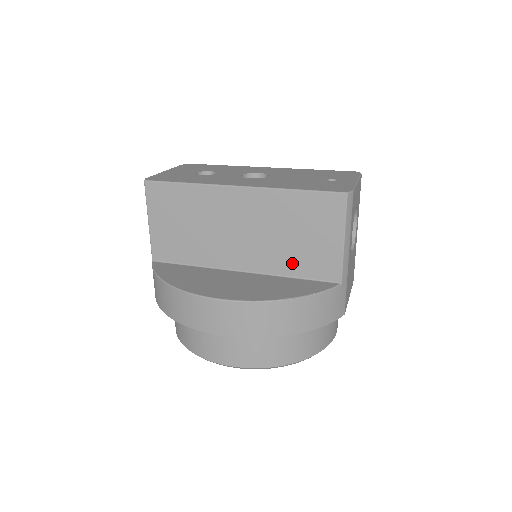
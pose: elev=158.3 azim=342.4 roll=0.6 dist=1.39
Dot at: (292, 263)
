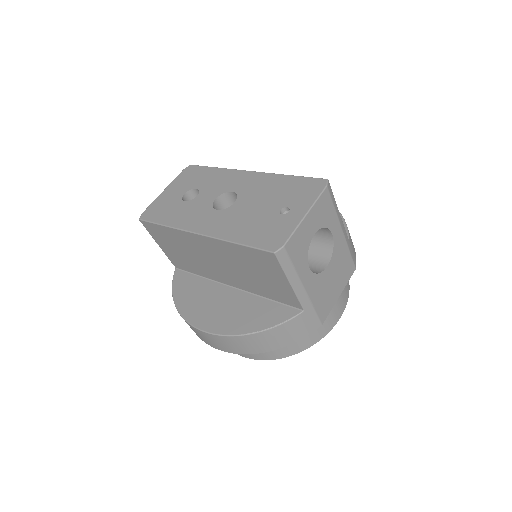
Dot at: (262, 290)
